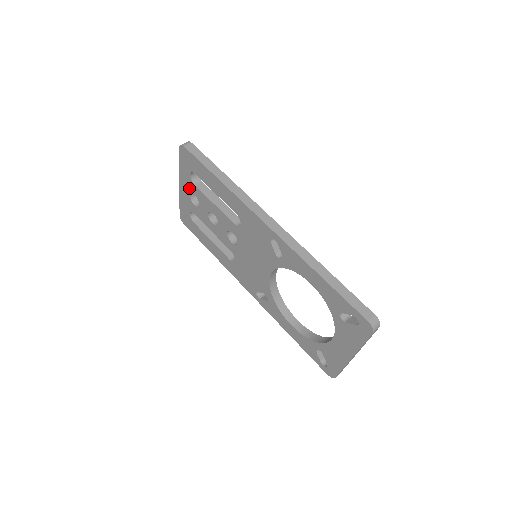
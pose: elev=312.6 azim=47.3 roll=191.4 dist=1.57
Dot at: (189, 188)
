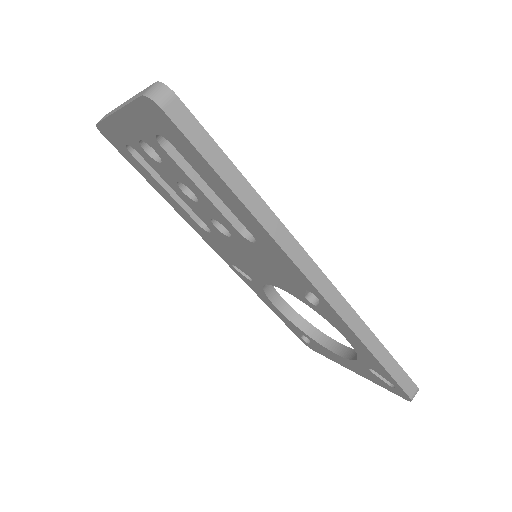
Dot at: (143, 136)
